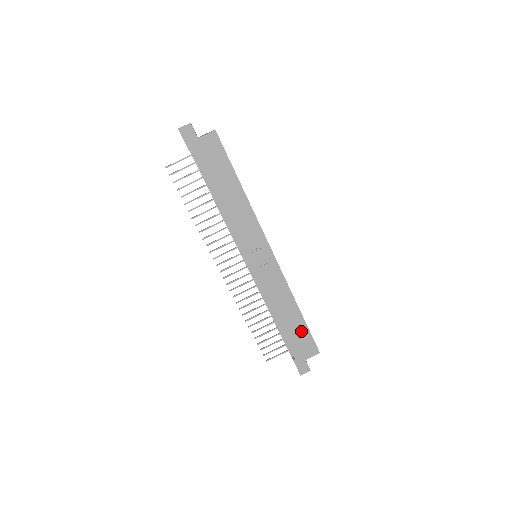
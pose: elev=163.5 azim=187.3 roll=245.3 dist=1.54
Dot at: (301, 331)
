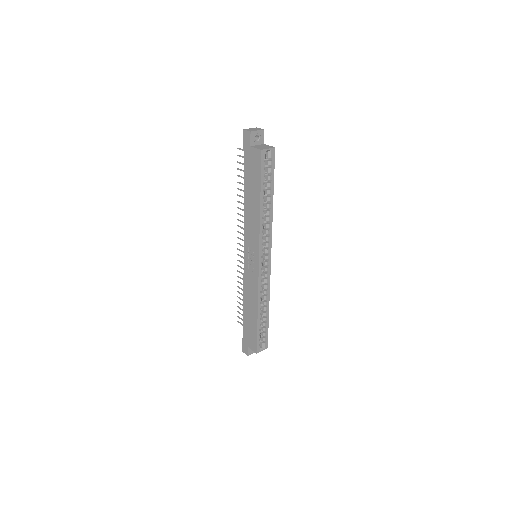
Dot at: (253, 328)
